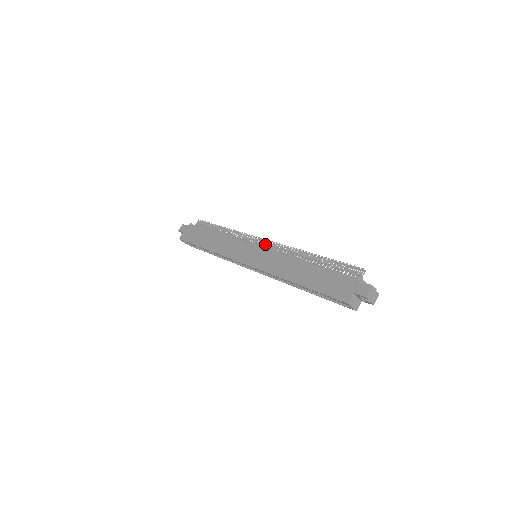
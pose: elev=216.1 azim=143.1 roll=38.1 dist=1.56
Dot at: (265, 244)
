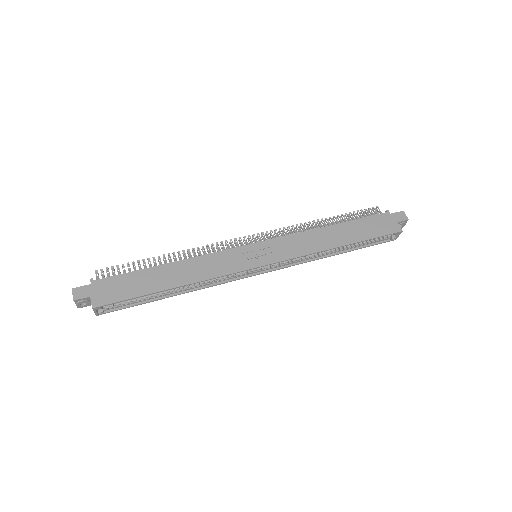
Dot at: (256, 239)
